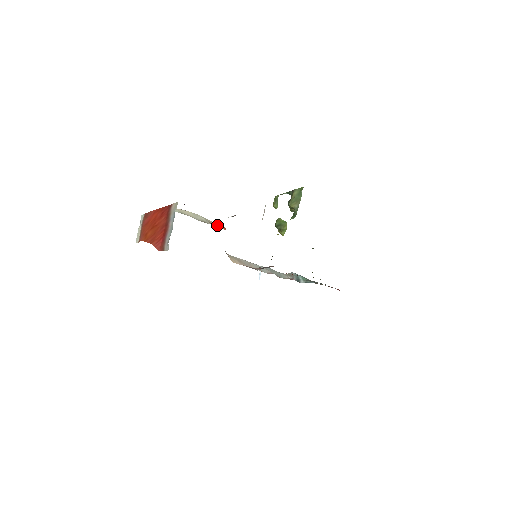
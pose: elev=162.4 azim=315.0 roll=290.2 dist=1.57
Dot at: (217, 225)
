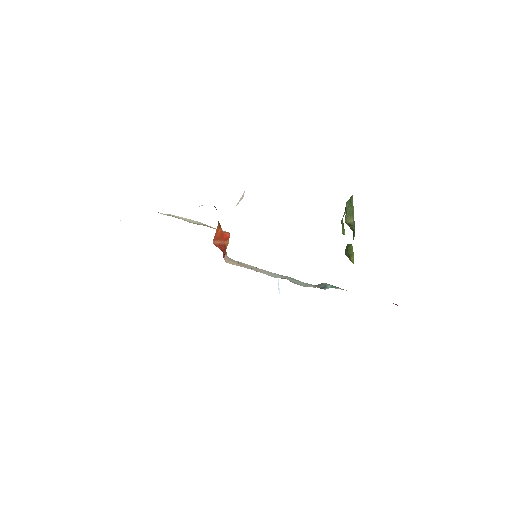
Dot at: occluded
